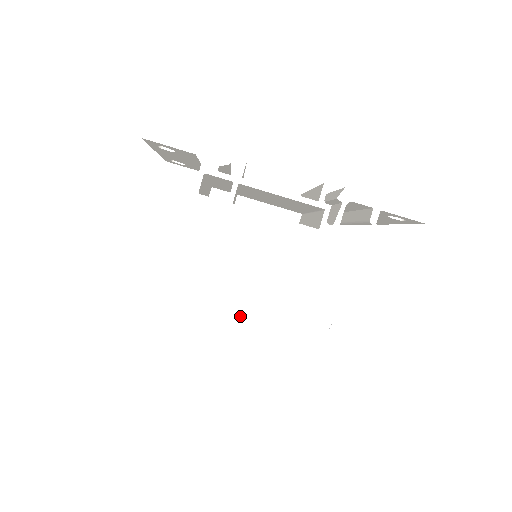
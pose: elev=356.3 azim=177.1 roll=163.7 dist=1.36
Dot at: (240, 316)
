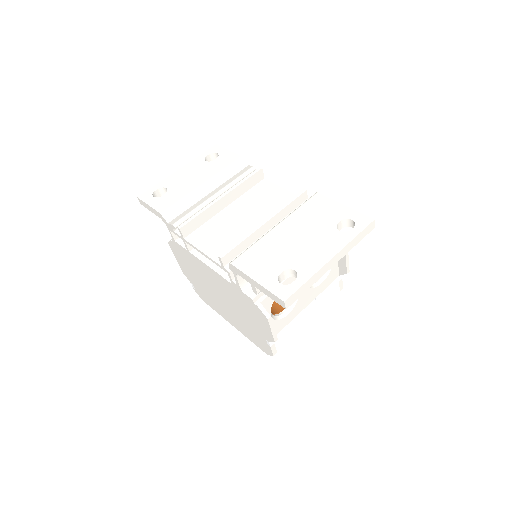
Dot at: (226, 312)
